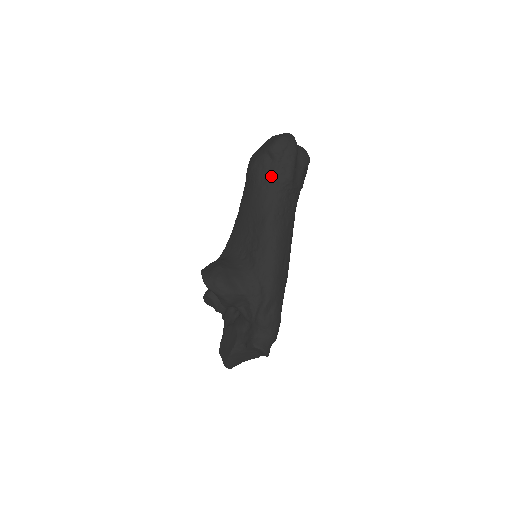
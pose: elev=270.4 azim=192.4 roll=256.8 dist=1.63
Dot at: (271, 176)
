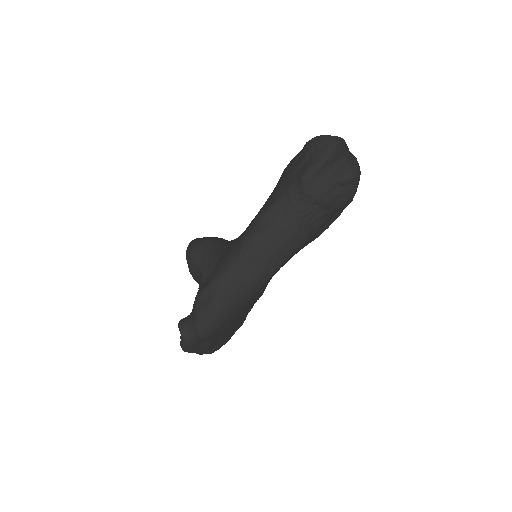
Dot at: (290, 171)
